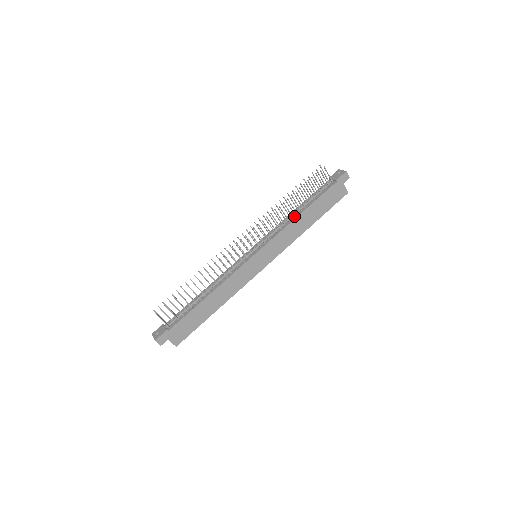
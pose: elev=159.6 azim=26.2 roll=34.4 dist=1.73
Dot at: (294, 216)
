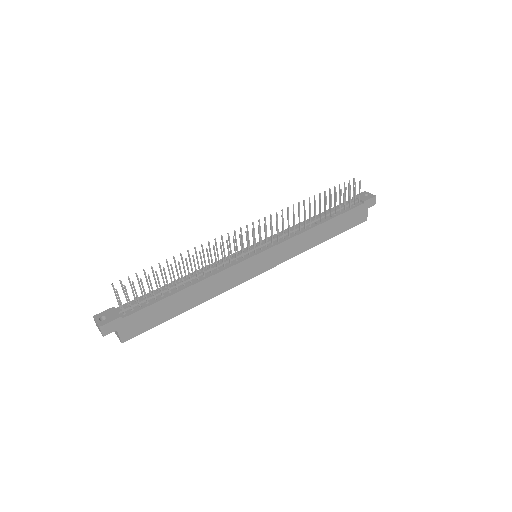
Dot at: (312, 224)
